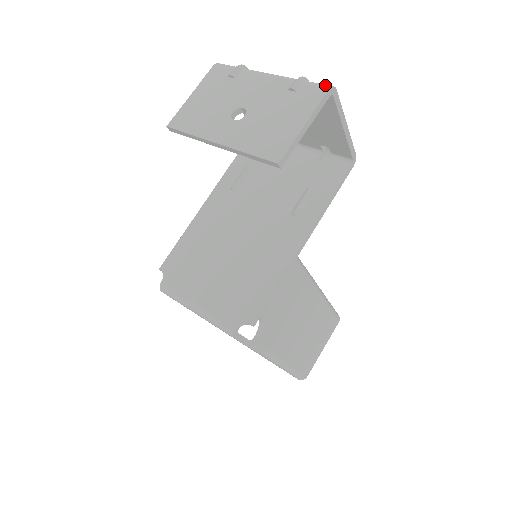
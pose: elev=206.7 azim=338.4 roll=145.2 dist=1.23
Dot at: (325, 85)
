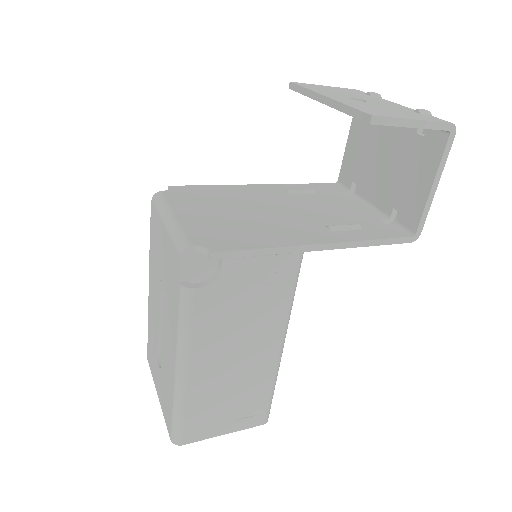
Dot at: occluded
